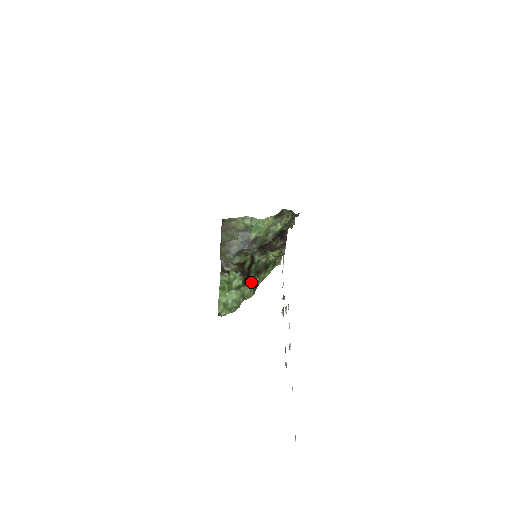
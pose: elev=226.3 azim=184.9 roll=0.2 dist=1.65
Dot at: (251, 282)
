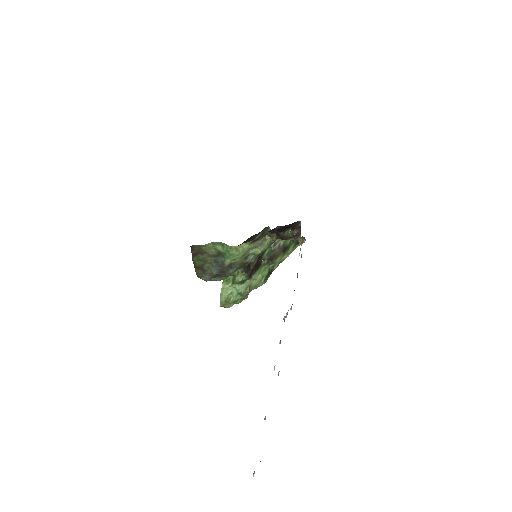
Dot at: (262, 270)
